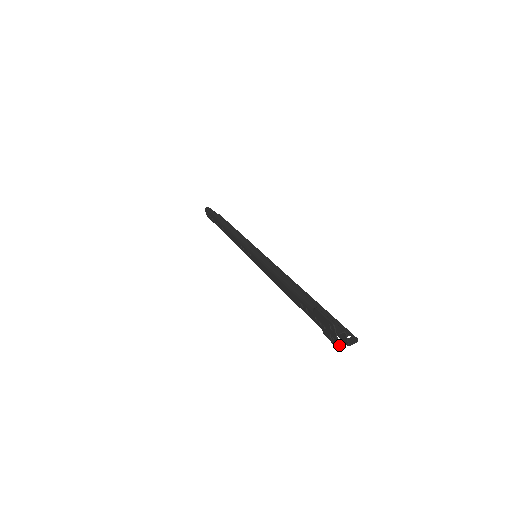
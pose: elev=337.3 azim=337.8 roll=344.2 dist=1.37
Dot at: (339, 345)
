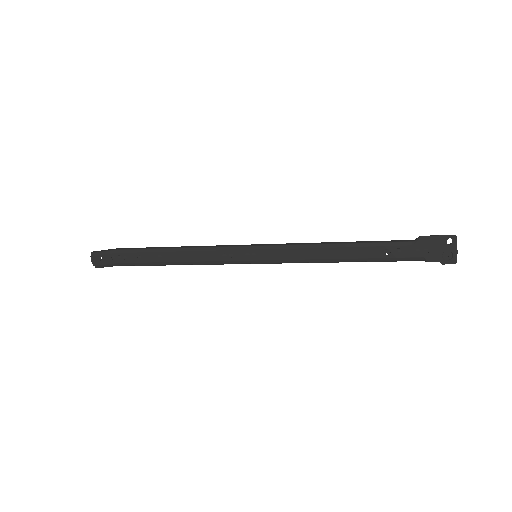
Dot at: occluded
